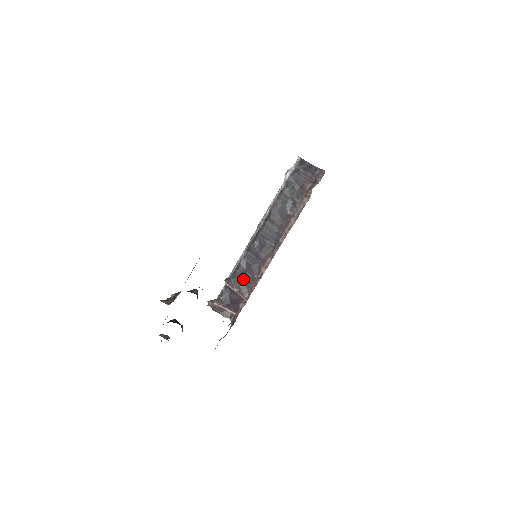
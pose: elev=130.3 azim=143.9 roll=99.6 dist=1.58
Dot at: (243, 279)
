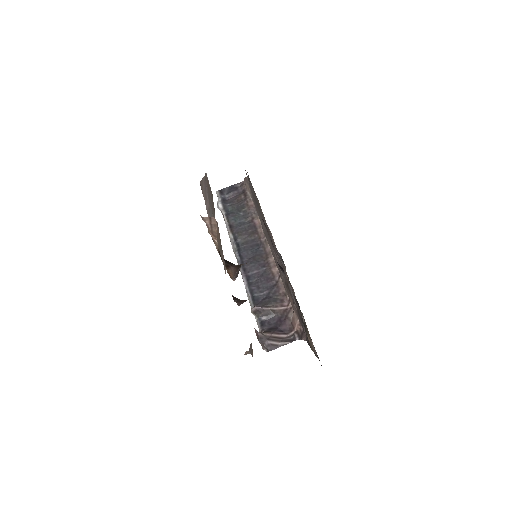
Dot at: (267, 296)
